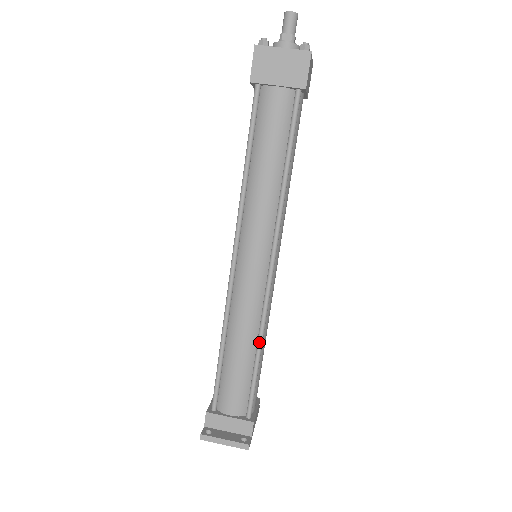
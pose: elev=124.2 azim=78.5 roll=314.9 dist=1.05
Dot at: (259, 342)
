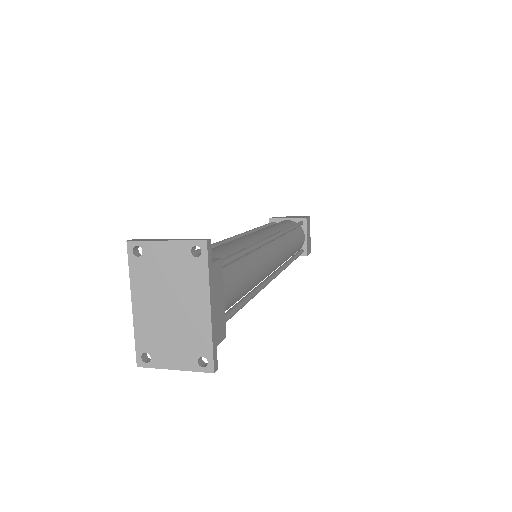
Dot at: (249, 246)
